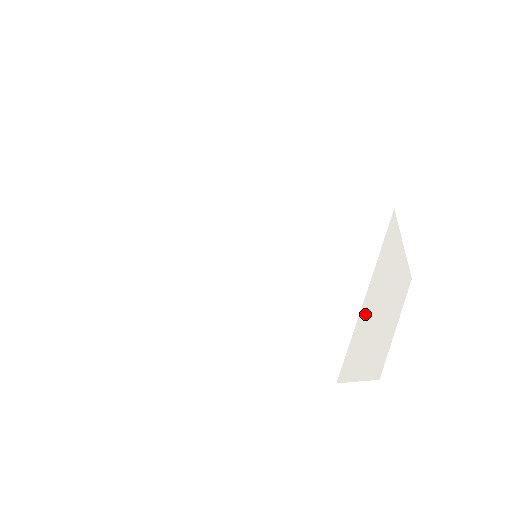
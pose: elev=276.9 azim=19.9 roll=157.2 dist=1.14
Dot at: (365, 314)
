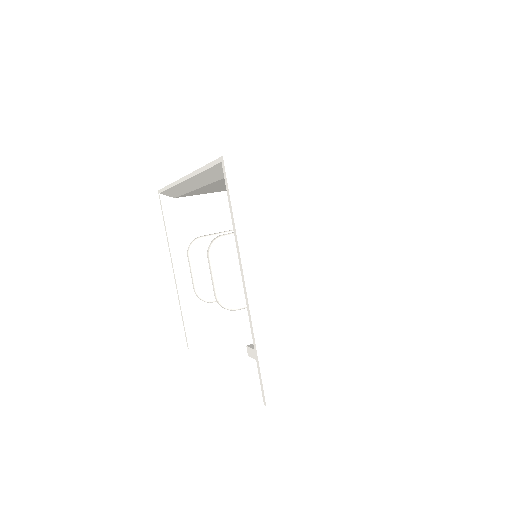
Dot at: (274, 173)
